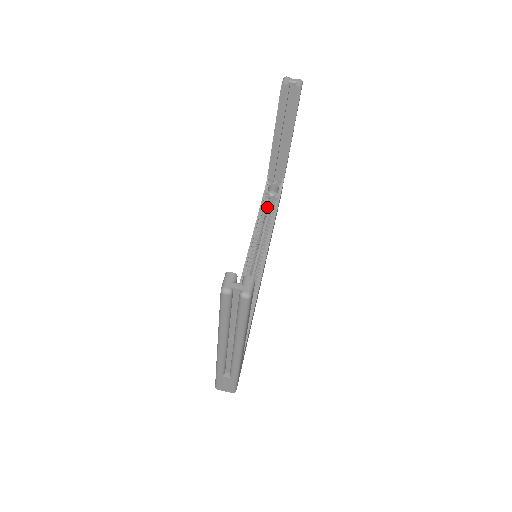
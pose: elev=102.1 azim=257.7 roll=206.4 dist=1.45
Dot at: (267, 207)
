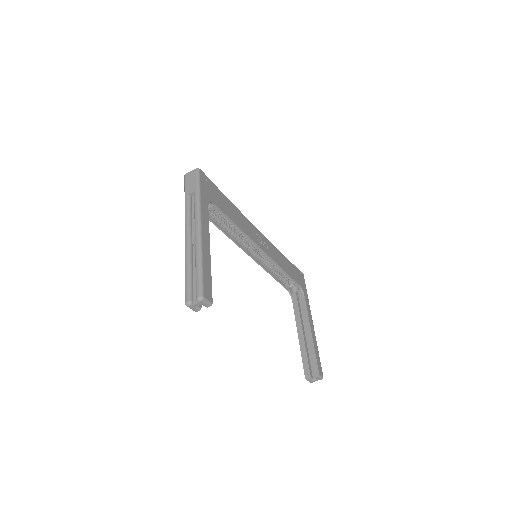
Dot at: (217, 216)
